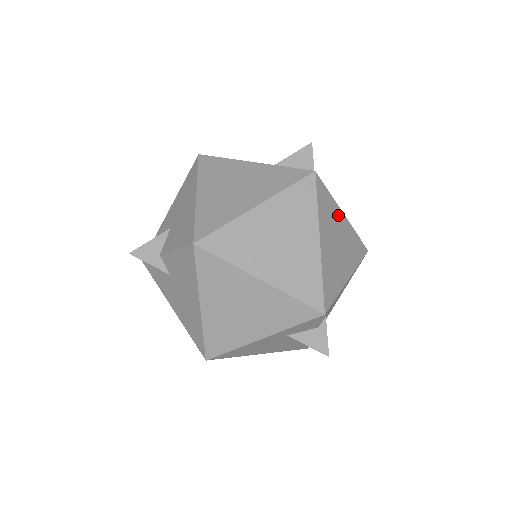
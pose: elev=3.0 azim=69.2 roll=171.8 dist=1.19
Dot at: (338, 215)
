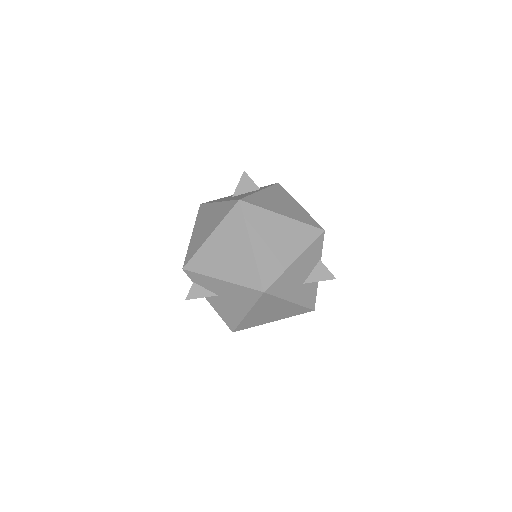
Dot at: occluded
